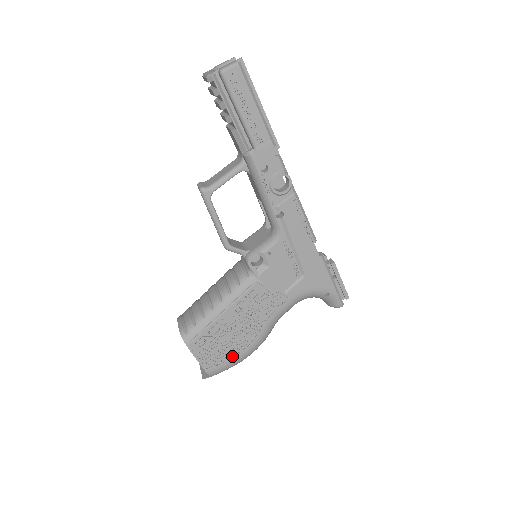
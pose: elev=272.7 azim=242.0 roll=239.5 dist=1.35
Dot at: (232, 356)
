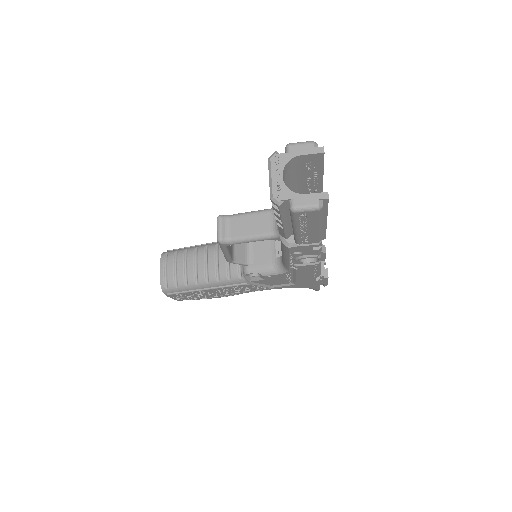
Dot at: (204, 298)
